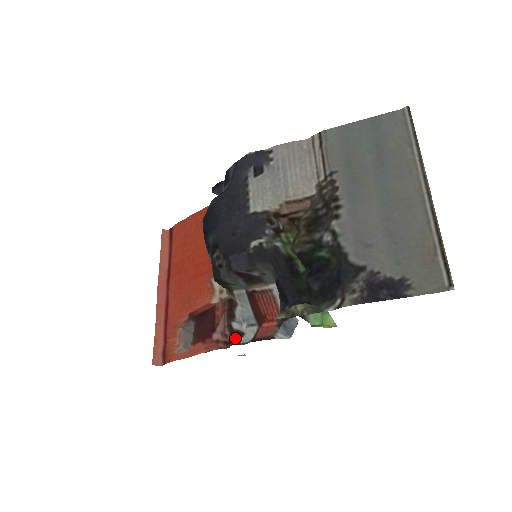
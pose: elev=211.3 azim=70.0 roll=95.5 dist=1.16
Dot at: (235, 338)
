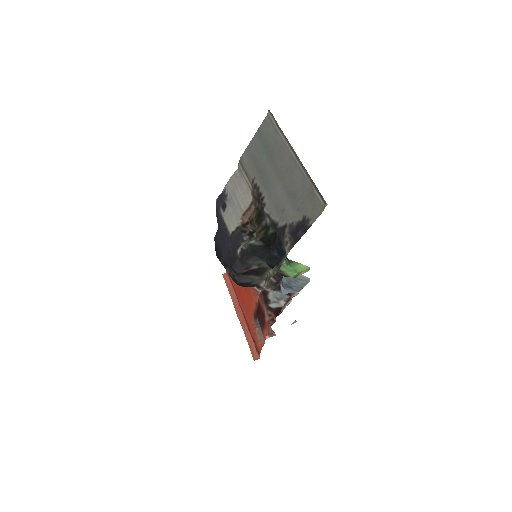
Dot at: (278, 313)
